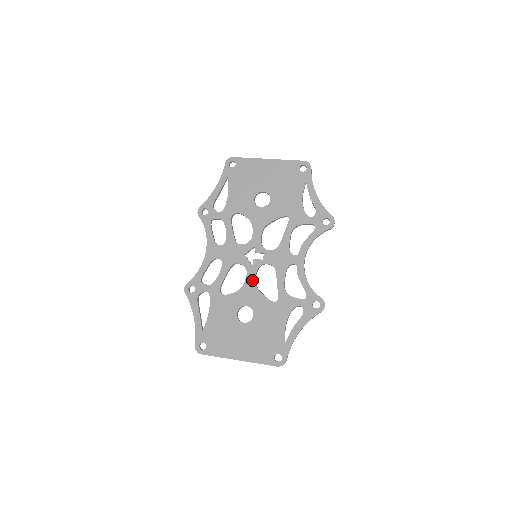
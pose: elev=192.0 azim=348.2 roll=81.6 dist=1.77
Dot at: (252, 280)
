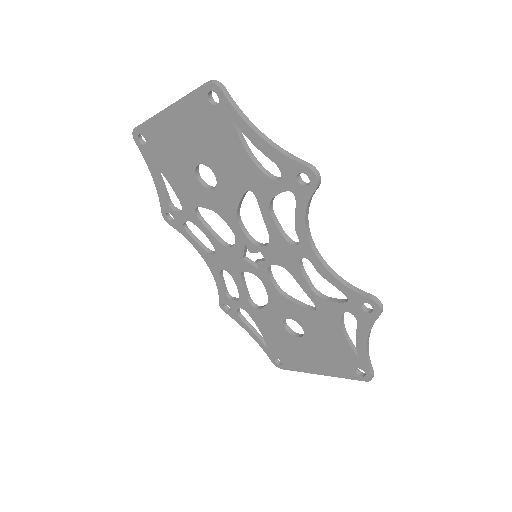
Dot at: (272, 288)
